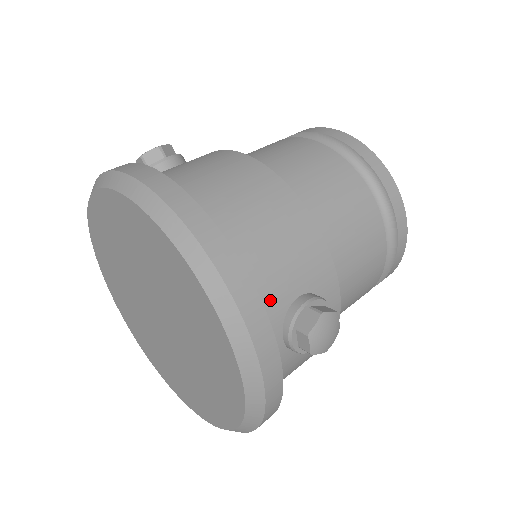
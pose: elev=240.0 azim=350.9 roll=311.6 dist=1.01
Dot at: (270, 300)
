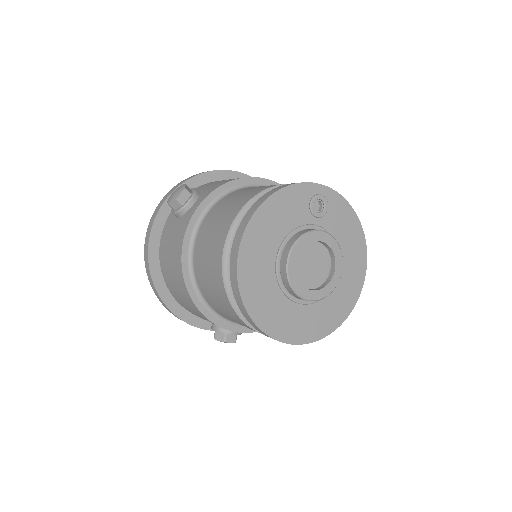
Dot at: occluded
